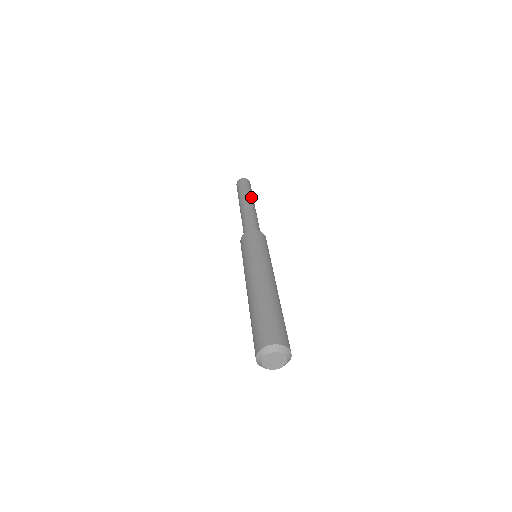
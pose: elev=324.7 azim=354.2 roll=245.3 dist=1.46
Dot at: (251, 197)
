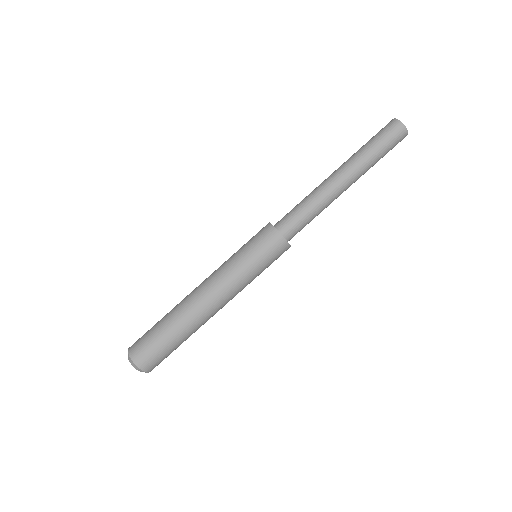
Dot at: (361, 168)
